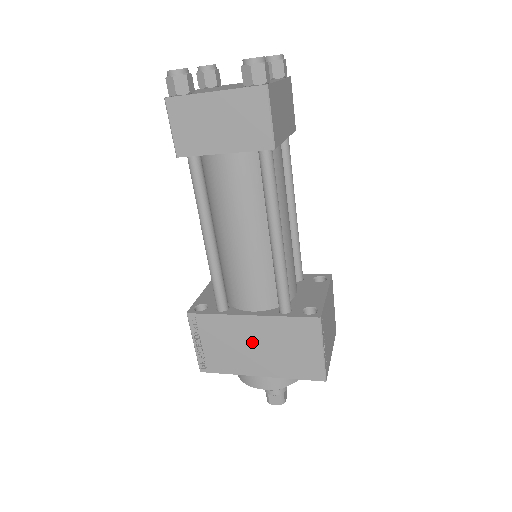
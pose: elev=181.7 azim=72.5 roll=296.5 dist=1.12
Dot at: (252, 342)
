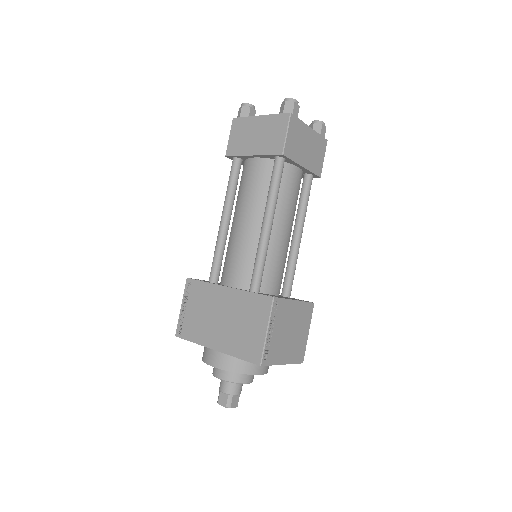
Dot at: (220, 313)
